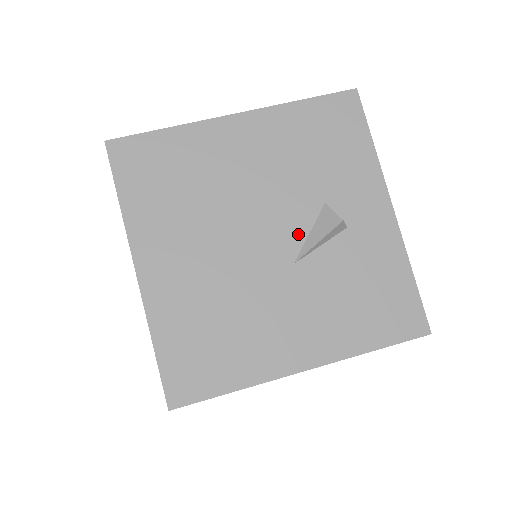
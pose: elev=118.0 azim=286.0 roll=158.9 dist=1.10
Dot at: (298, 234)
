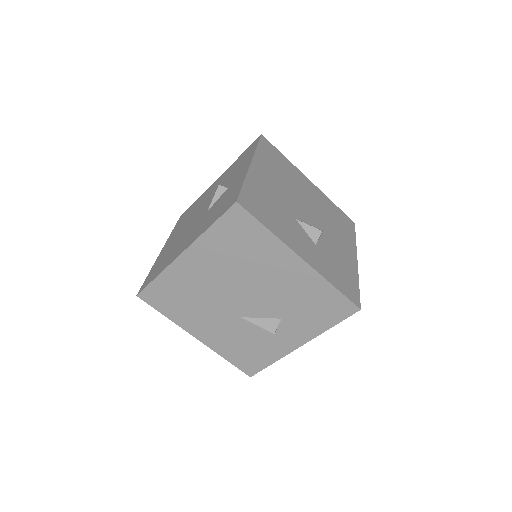
Dot at: (256, 313)
